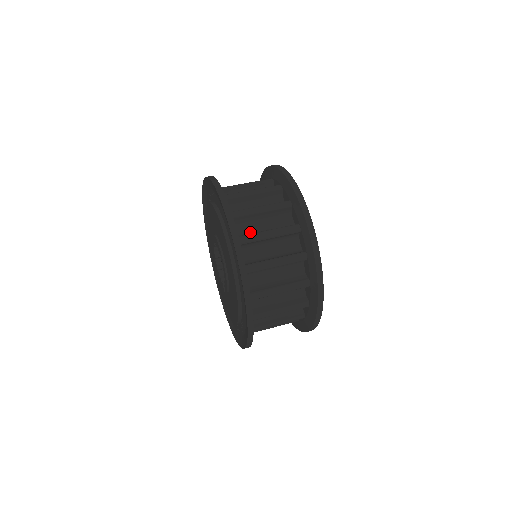
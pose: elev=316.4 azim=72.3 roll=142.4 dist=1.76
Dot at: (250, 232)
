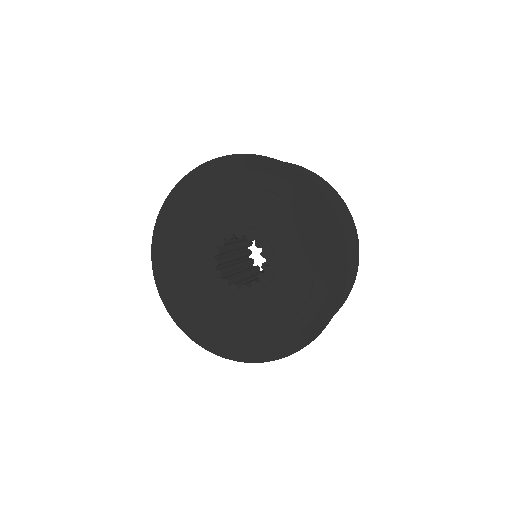
Dot at: occluded
